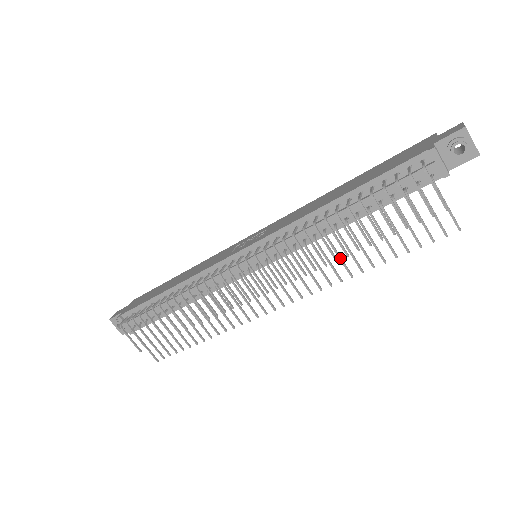
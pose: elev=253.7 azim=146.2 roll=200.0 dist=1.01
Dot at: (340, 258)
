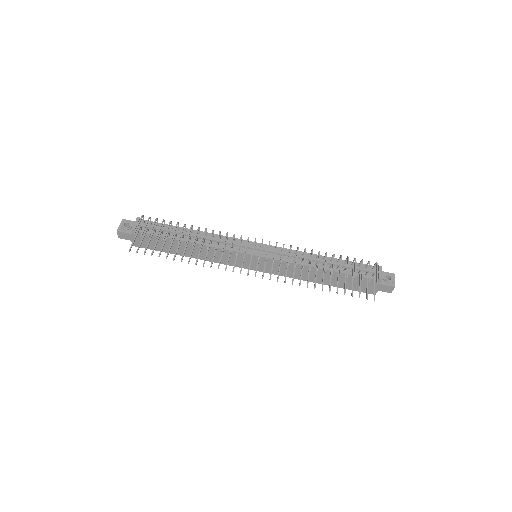
Dot at: occluded
